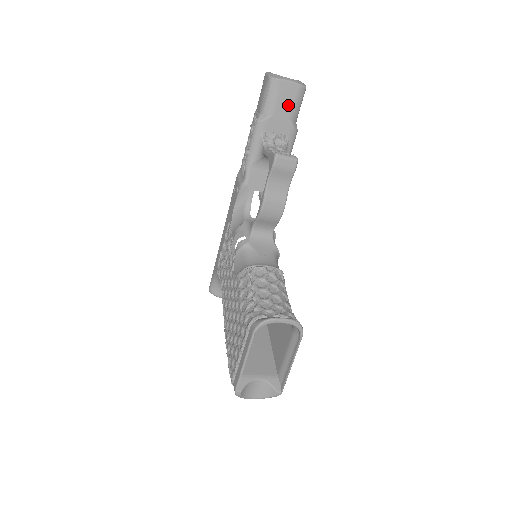
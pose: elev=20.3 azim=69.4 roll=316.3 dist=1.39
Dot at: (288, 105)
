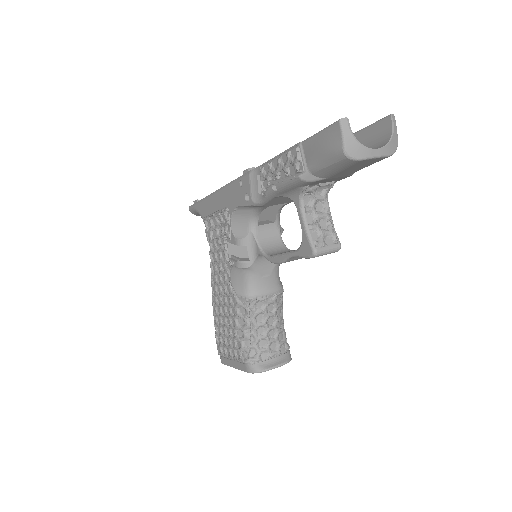
Dot at: (356, 169)
